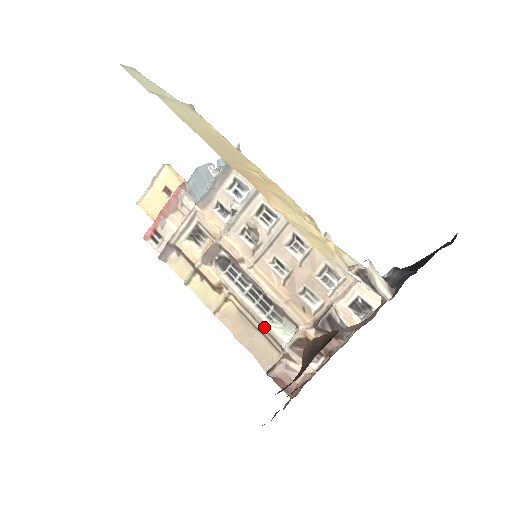
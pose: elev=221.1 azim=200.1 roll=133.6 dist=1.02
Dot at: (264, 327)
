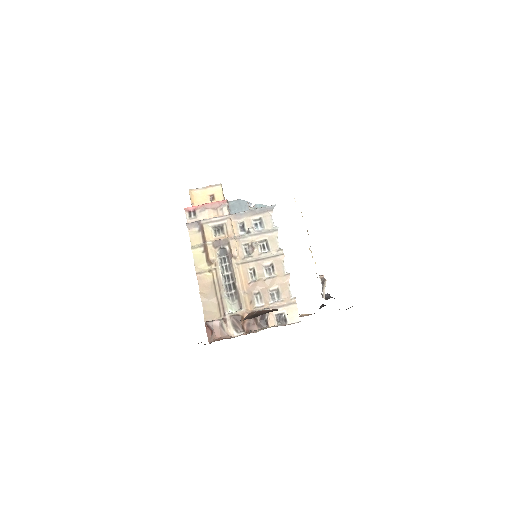
Dot at: (222, 298)
